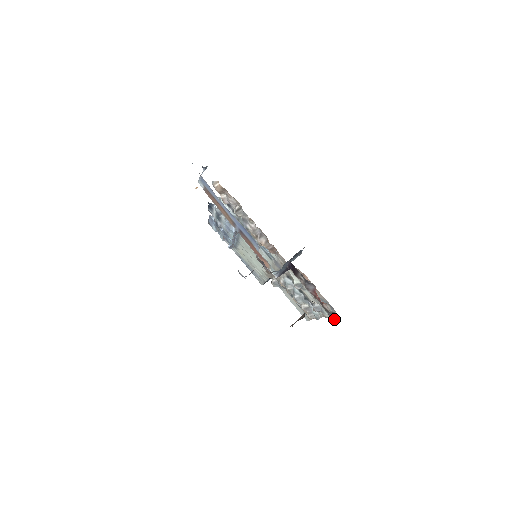
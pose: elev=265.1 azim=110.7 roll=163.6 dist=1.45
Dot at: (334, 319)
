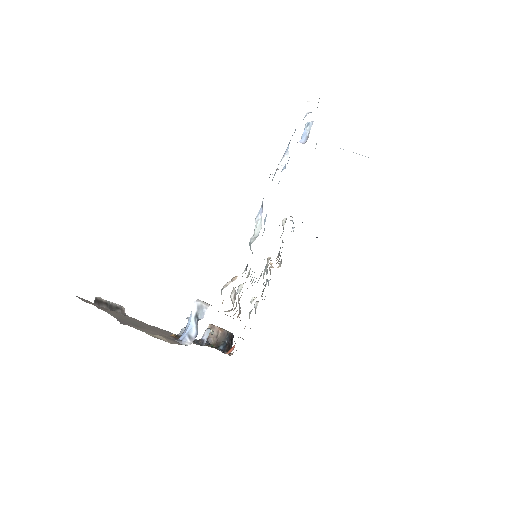
Dot at: occluded
